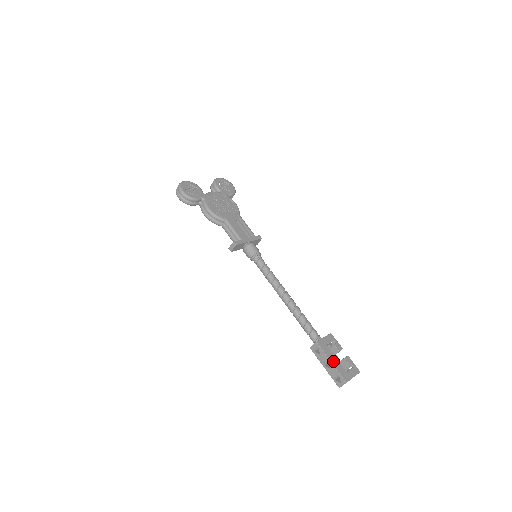
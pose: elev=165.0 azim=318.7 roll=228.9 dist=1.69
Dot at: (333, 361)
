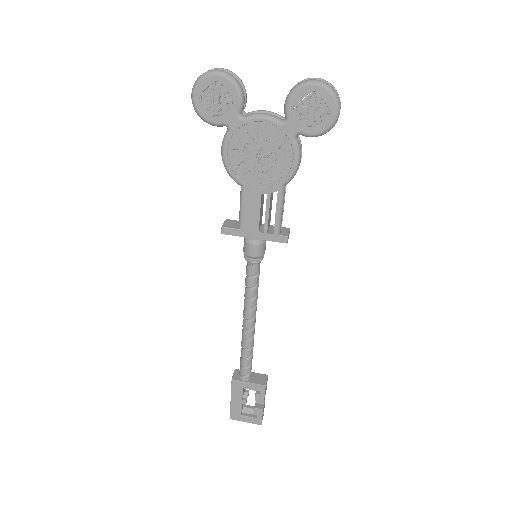
Dot at: (234, 401)
